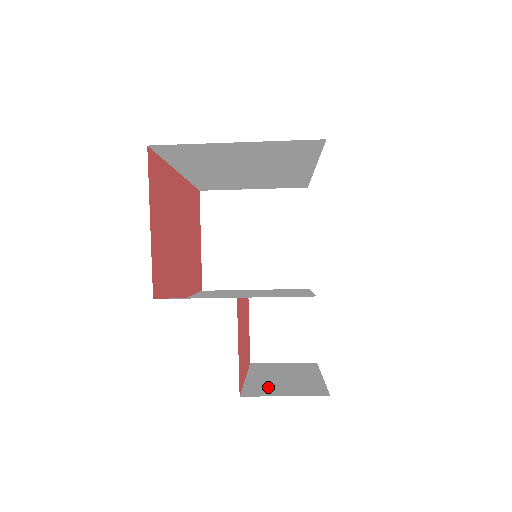
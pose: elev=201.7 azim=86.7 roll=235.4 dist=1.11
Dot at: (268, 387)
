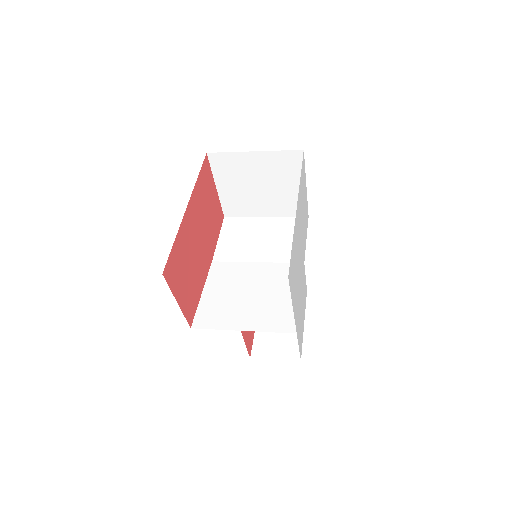
Dot at: (268, 343)
